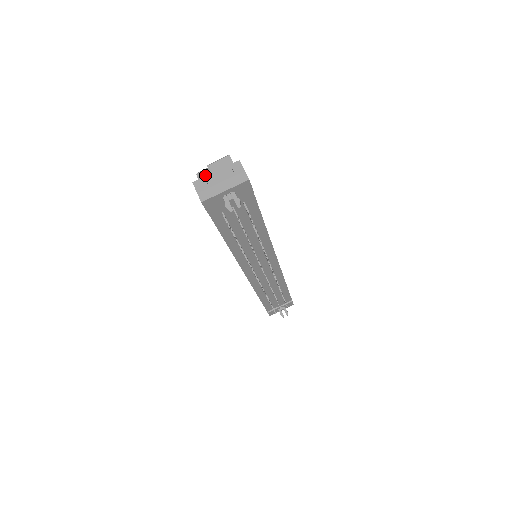
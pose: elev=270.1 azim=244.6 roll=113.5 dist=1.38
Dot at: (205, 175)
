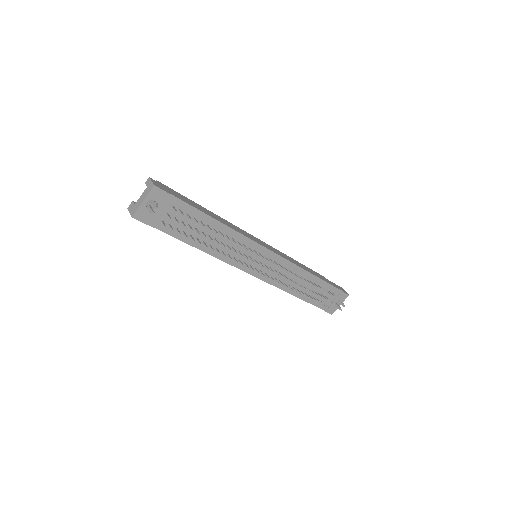
Dot at: occluded
